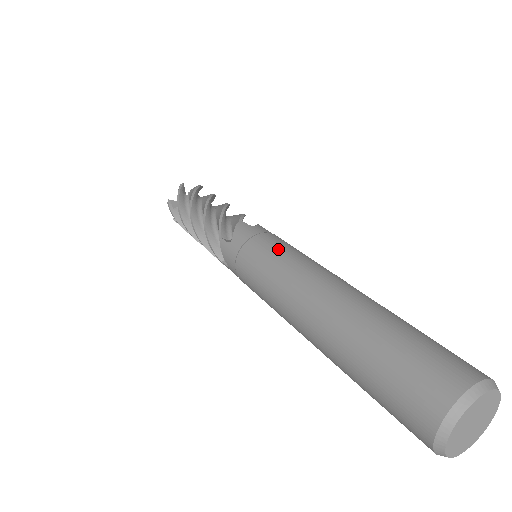
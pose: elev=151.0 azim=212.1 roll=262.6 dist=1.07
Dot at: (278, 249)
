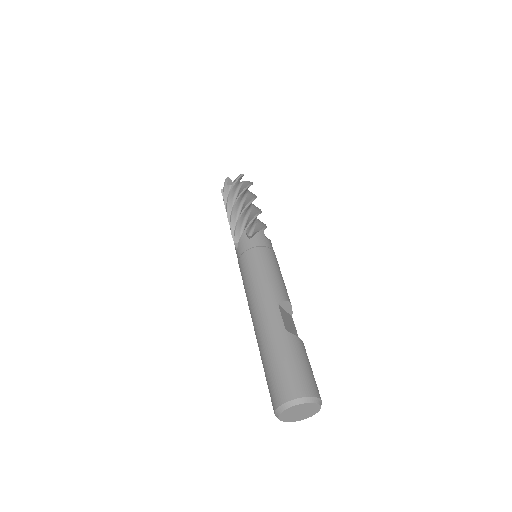
Dot at: (252, 269)
